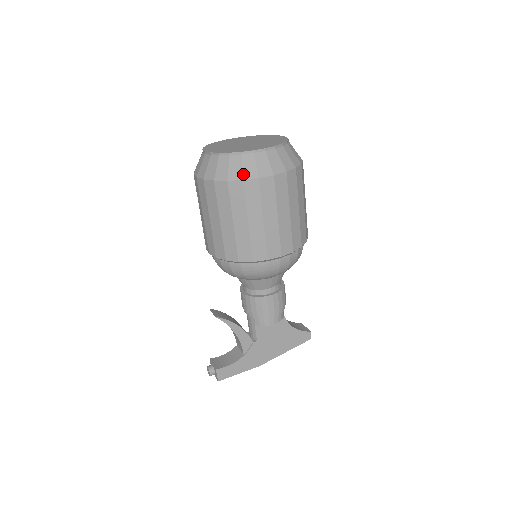
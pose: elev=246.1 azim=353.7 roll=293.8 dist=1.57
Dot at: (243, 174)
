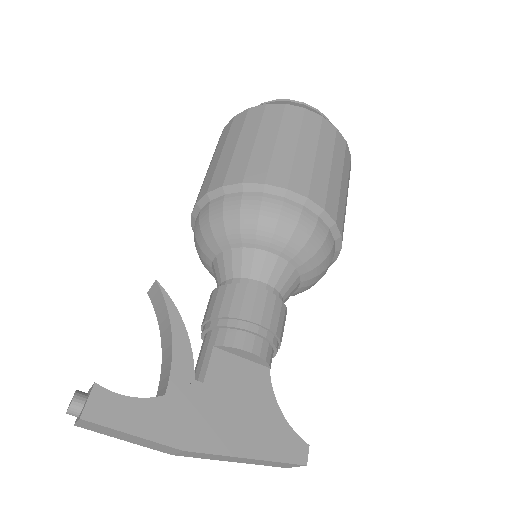
Dot at: (287, 103)
